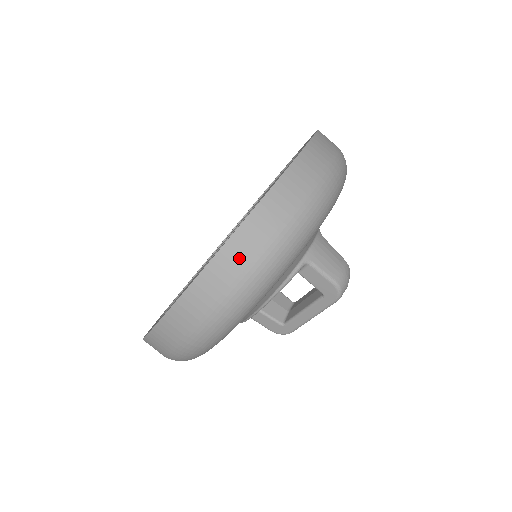
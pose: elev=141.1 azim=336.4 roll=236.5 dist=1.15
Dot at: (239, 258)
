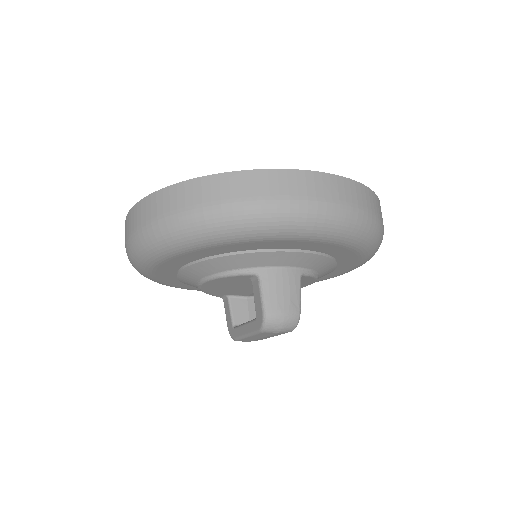
Dot at: (175, 200)
